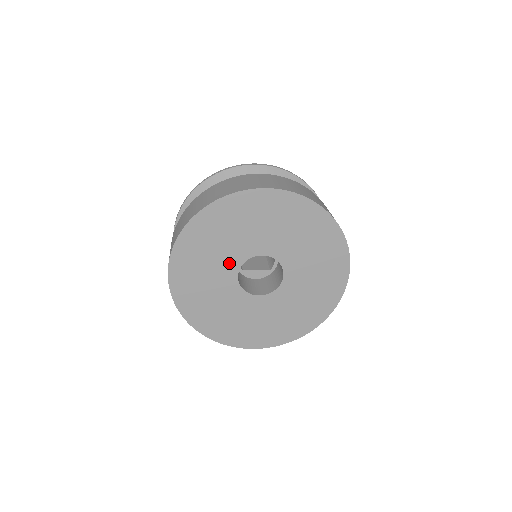
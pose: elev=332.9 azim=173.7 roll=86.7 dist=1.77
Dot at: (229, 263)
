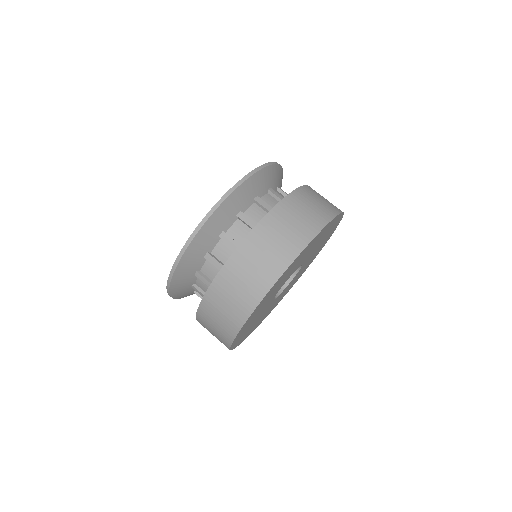
Dot at: occluded
